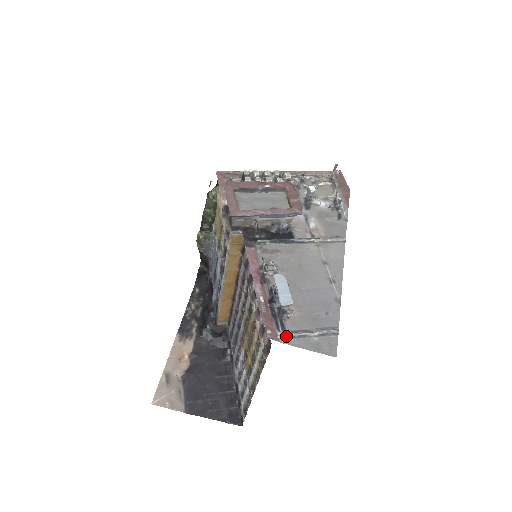
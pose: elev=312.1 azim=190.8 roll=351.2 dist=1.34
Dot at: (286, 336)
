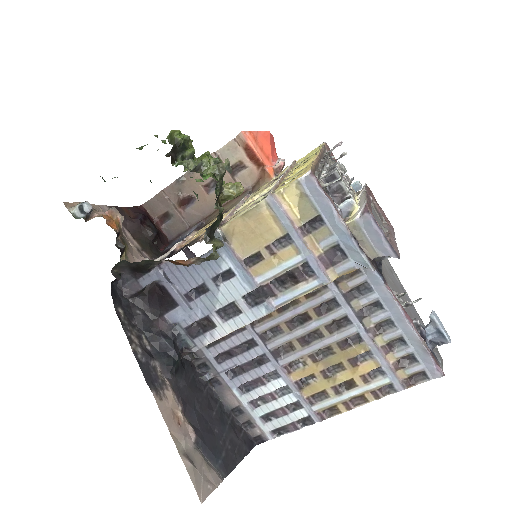
Dot at: (440, 365)
